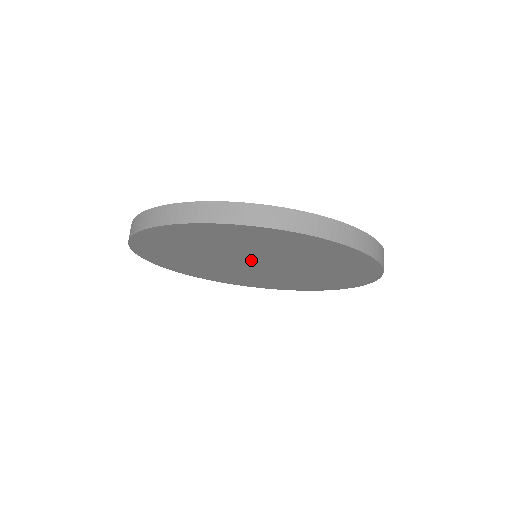
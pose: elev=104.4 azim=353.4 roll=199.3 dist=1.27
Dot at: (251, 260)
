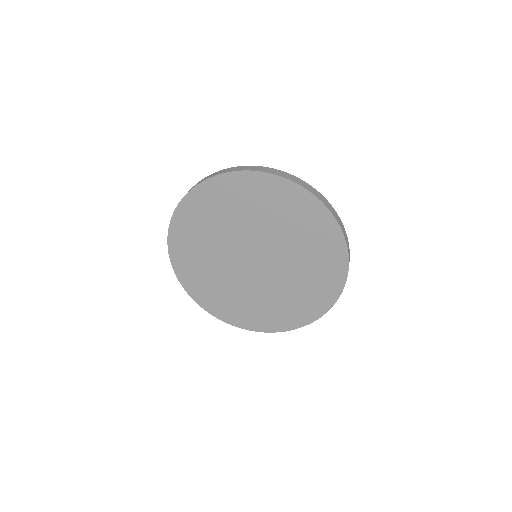
Dot at: (246, 249)
